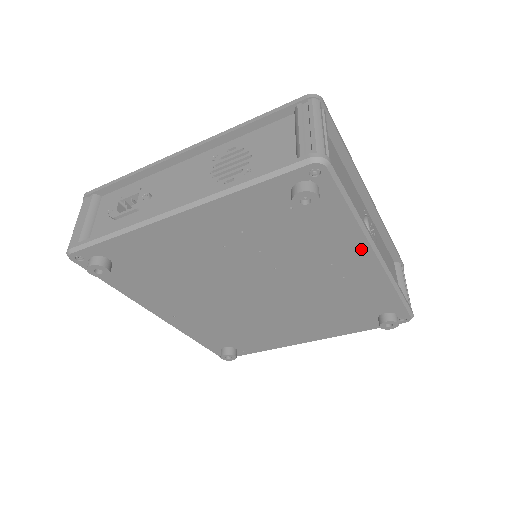
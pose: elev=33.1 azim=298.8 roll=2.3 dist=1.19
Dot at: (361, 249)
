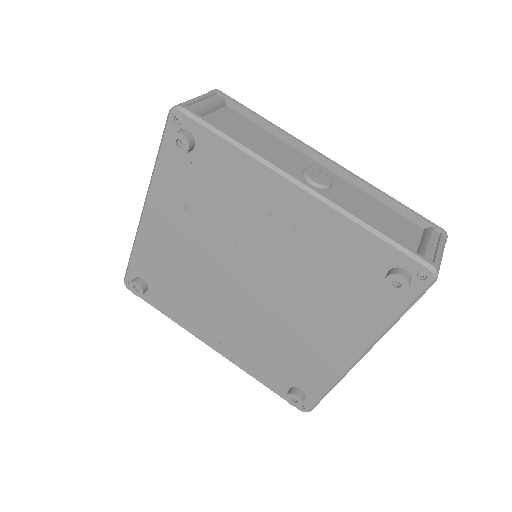
Dot at: (273, 181)
